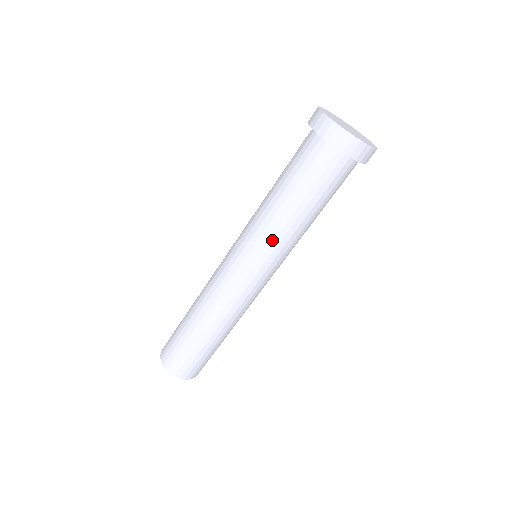
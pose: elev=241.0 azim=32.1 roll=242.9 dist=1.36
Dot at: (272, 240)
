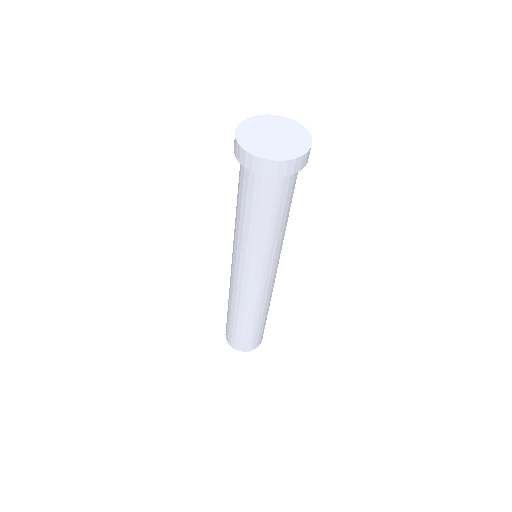
Dot at: (275, 250)
